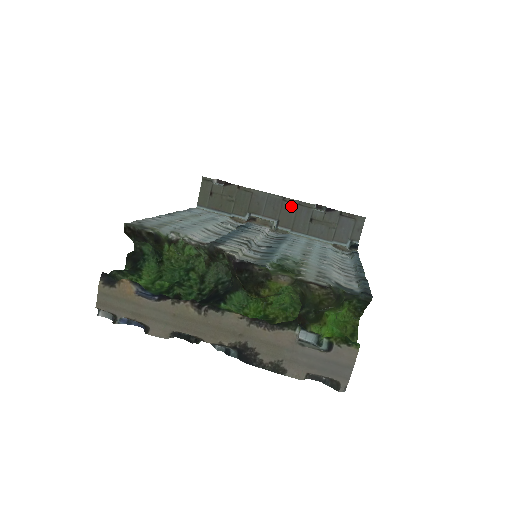
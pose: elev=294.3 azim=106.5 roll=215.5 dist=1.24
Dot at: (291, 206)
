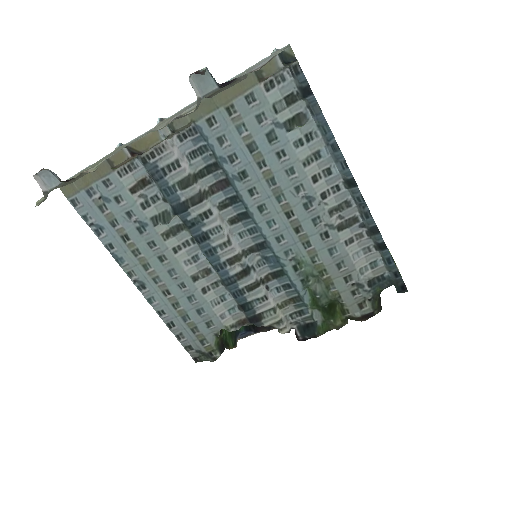
Dot at: (168, 122)
